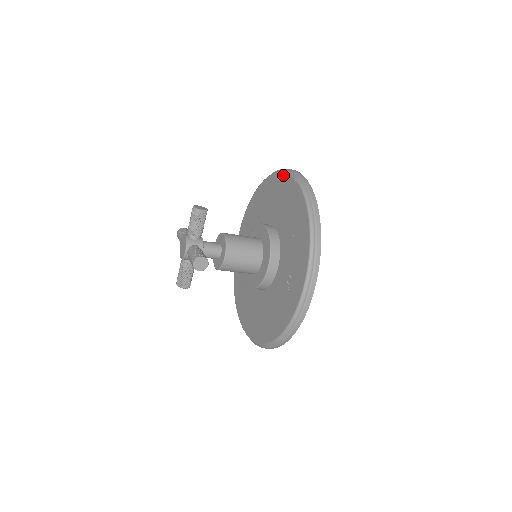
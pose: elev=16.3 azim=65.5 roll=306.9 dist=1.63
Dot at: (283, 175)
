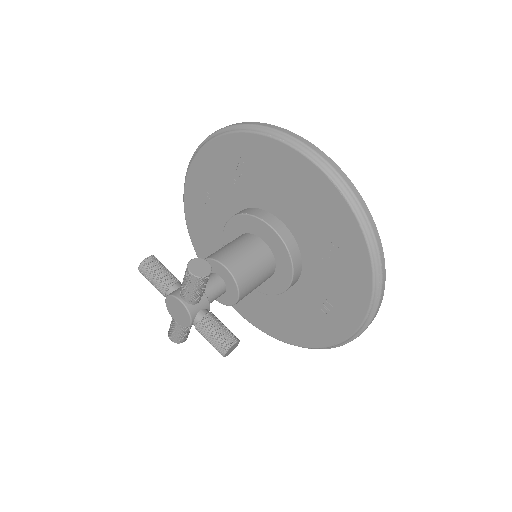
Dot at: (294, 154)
